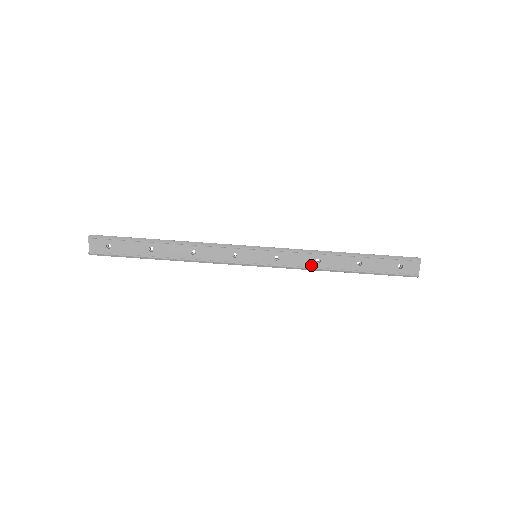
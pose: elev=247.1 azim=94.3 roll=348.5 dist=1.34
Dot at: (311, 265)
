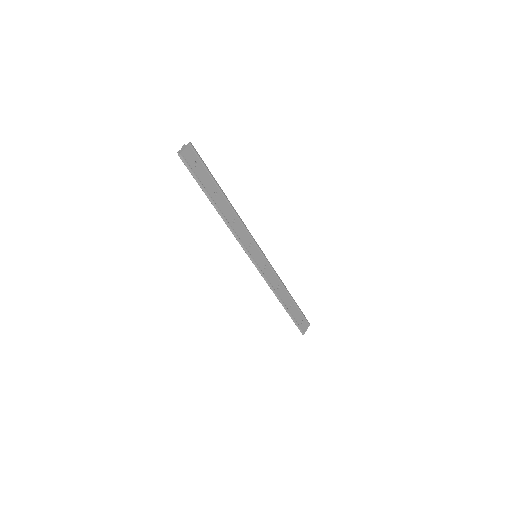
Dot at: (274, 287)
